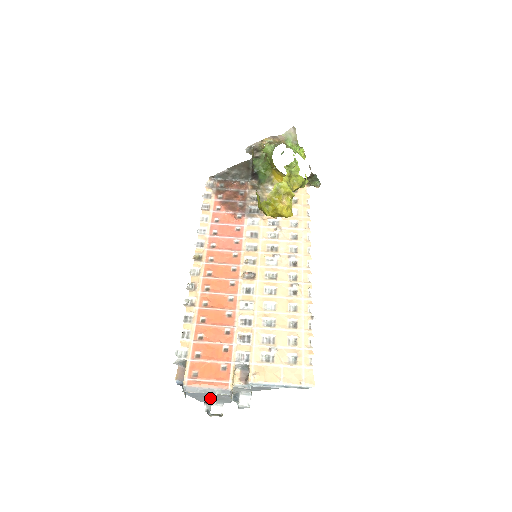
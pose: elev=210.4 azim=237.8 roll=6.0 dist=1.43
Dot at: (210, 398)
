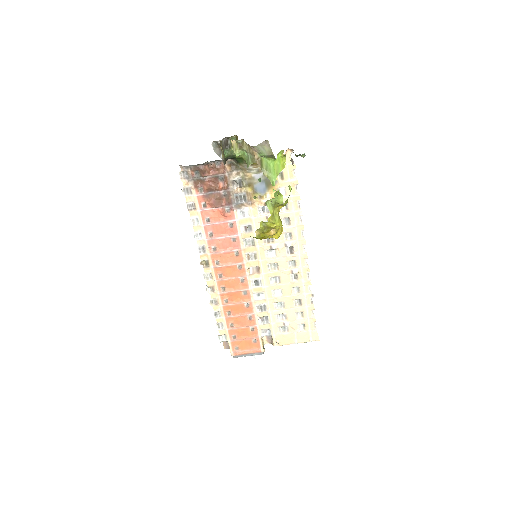
Dot at: occluded
